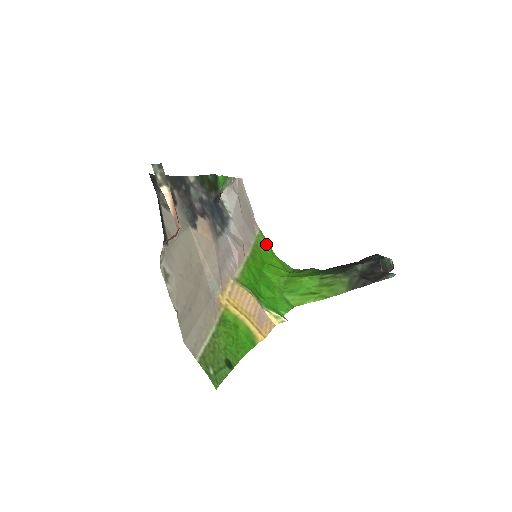
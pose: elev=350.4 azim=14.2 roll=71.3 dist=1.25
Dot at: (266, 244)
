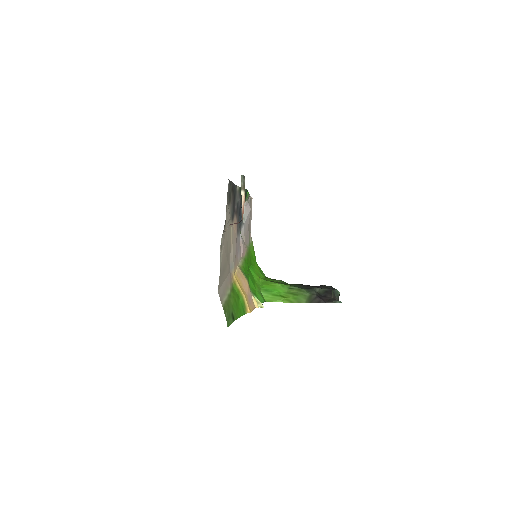
Dot at: (253, 251)
